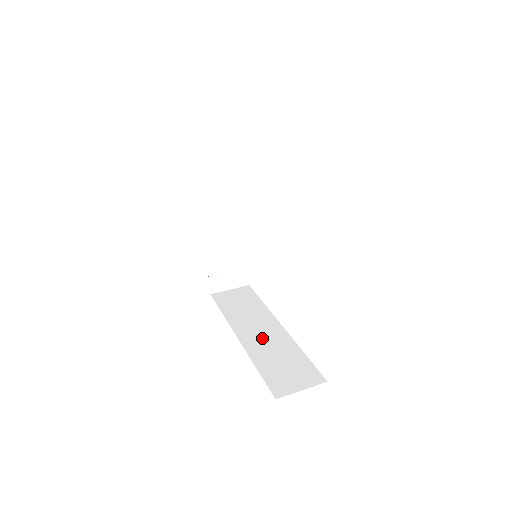
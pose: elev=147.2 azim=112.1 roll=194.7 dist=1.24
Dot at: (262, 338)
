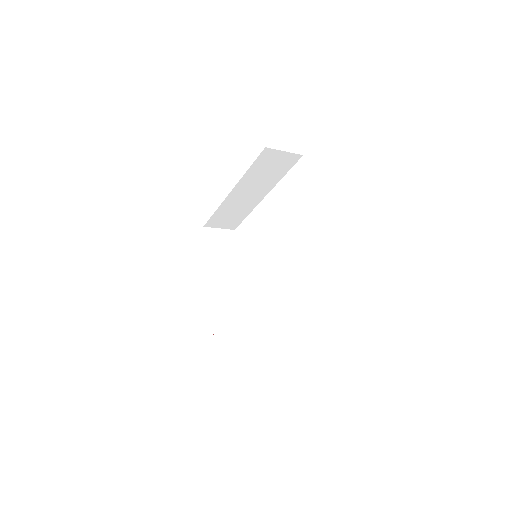
Dot at: occluded
